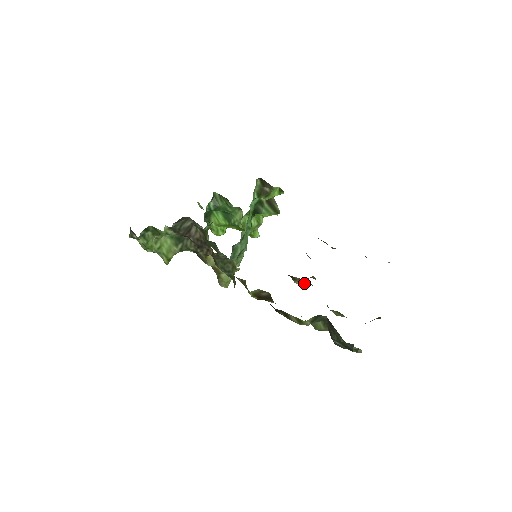
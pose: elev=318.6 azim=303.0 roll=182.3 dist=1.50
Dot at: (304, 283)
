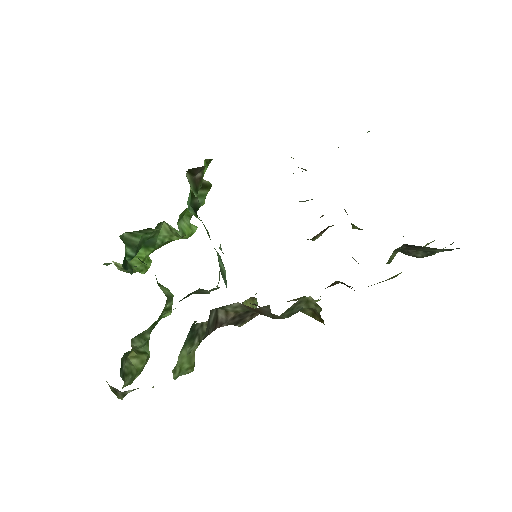
Dot at: occluded
